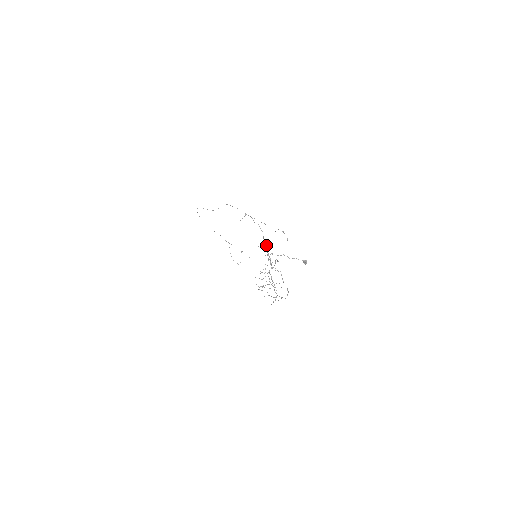
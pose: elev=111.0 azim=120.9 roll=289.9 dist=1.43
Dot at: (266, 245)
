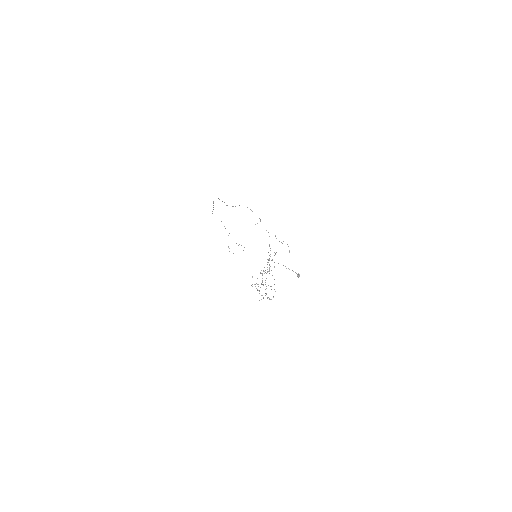
Dot at: occluded
